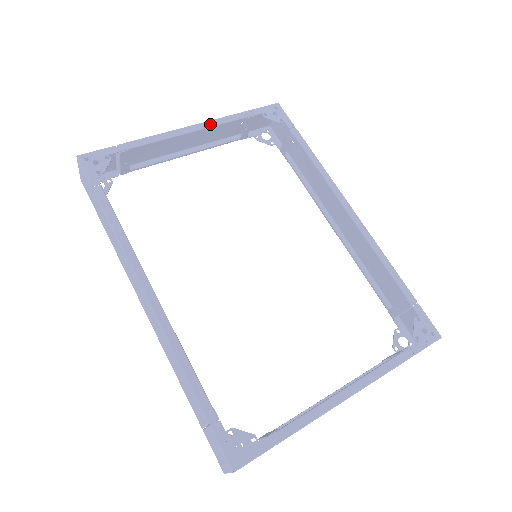
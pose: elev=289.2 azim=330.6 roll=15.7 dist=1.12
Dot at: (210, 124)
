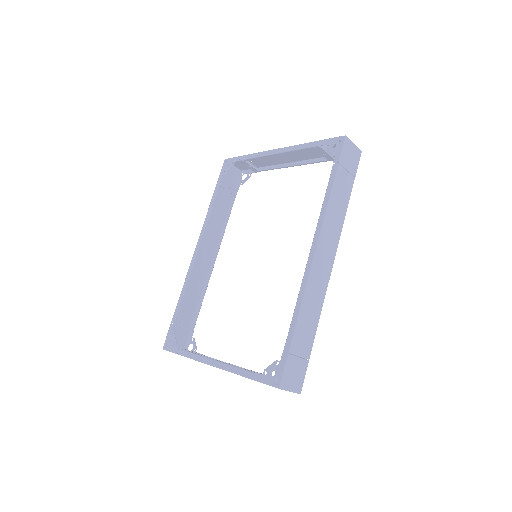
Dot at: (289, 149)
